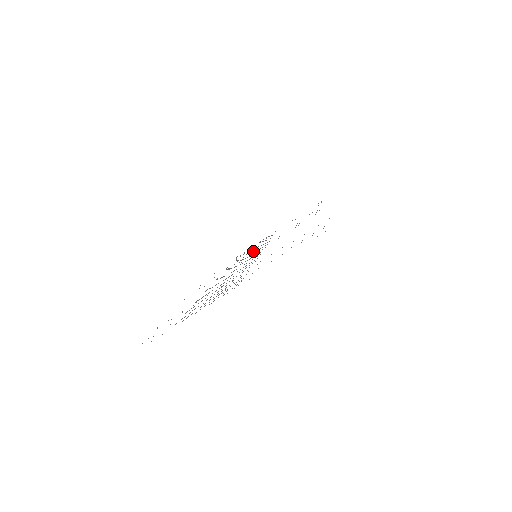
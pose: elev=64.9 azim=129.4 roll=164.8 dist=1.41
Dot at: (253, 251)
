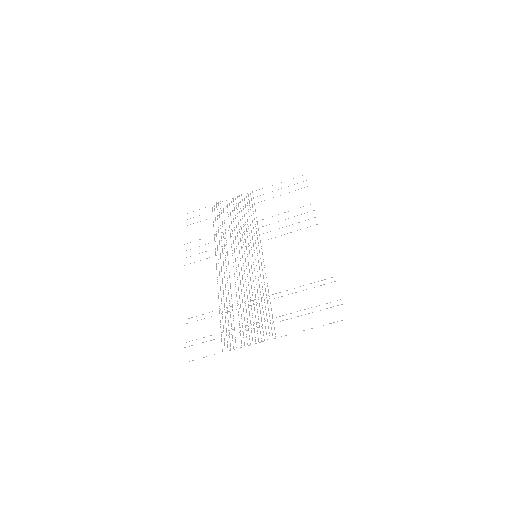
Dot at: occluded
